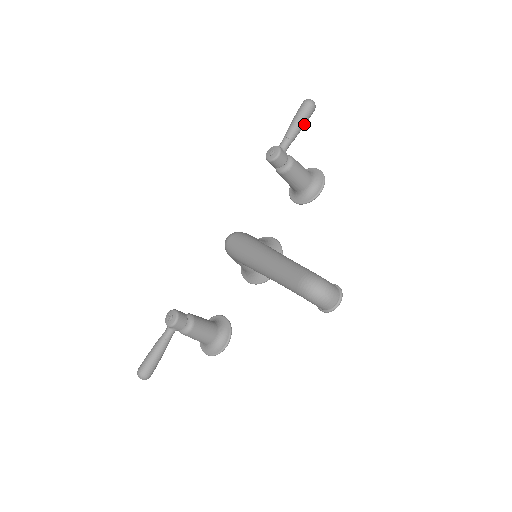
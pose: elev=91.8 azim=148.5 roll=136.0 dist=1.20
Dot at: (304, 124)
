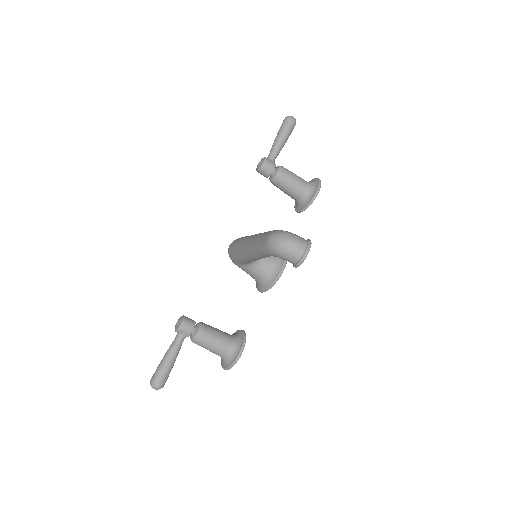
Dot at: (287, 136)
